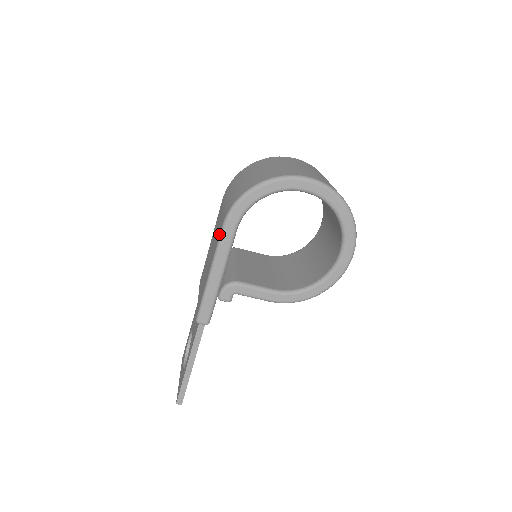
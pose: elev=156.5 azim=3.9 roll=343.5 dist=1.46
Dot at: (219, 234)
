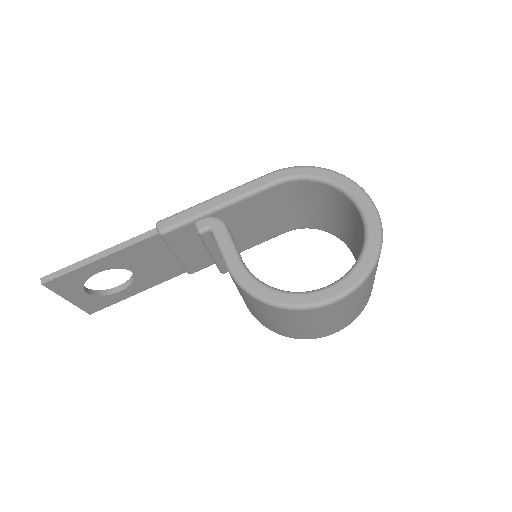
Dot at: occluded
